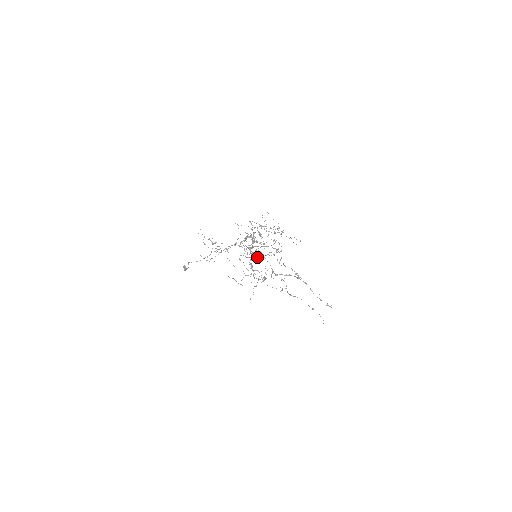
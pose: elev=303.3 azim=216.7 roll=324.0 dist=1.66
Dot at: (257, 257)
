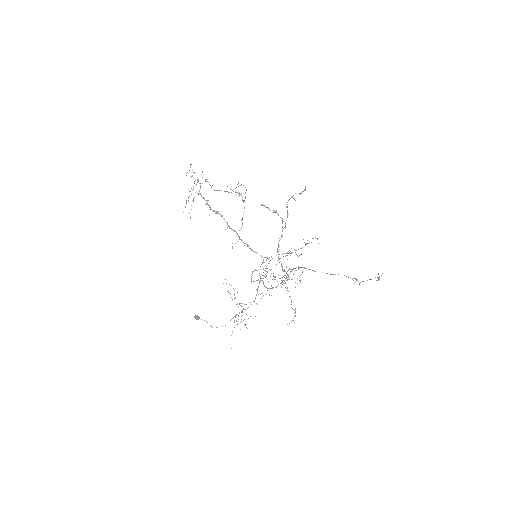
Dot at: occluded
